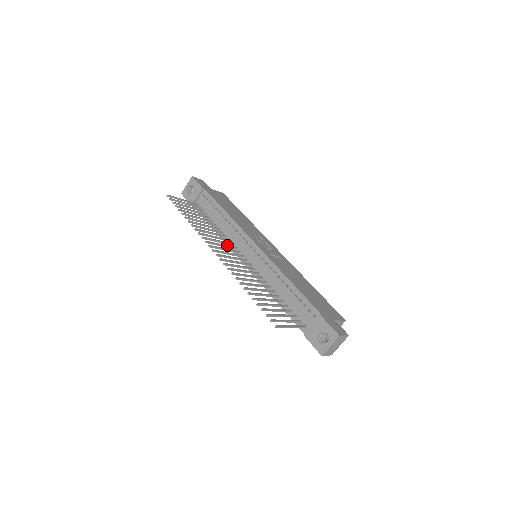
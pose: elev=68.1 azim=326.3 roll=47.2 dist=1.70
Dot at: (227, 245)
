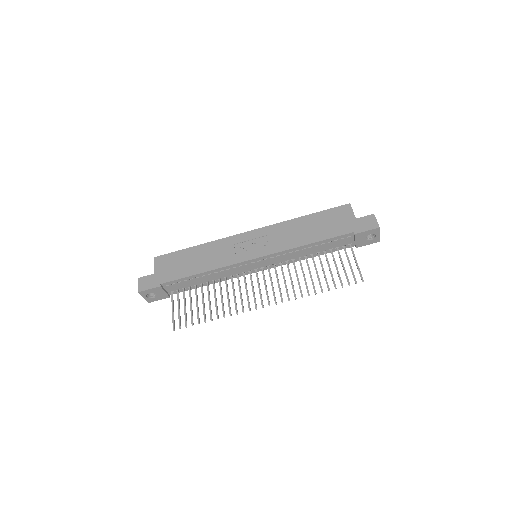
Dot at: occluded
